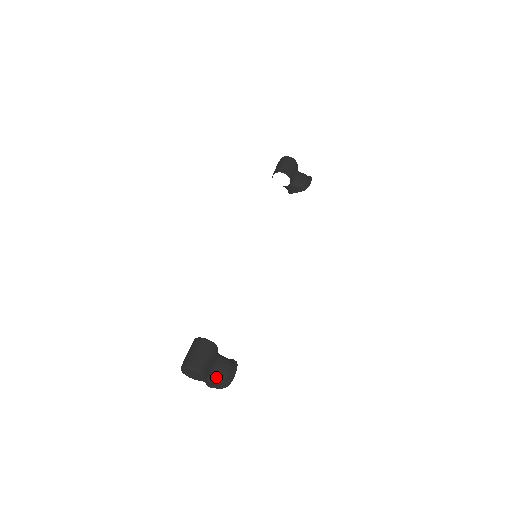
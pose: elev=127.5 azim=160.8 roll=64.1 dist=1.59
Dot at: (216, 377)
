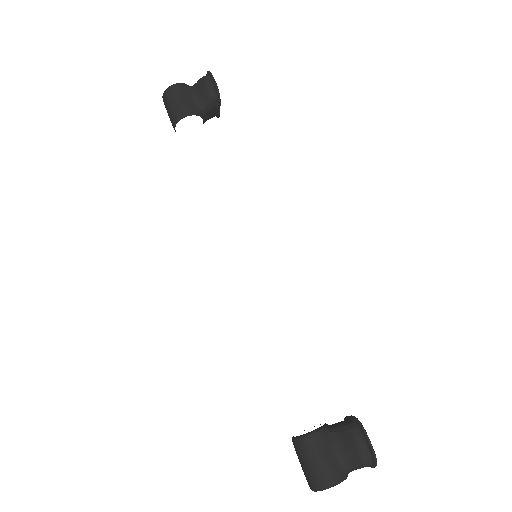
Dot at: (354, 464)
